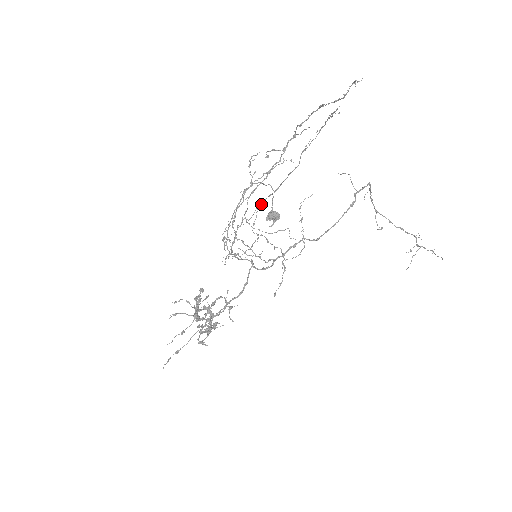
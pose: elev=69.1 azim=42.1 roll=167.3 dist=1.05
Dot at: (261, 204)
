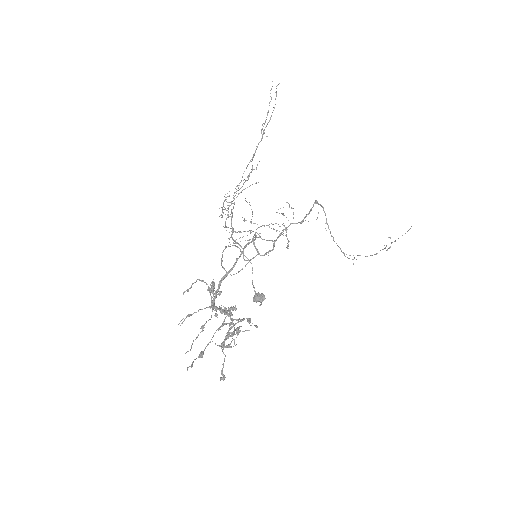
Dot at: occluded
